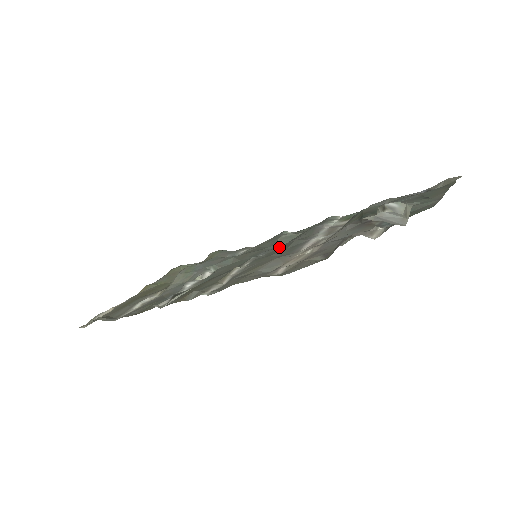
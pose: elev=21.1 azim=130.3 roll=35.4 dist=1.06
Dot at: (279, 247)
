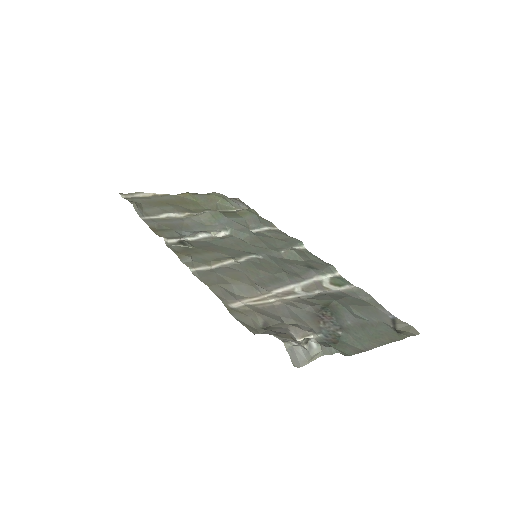
Dot at: (275, 263)
